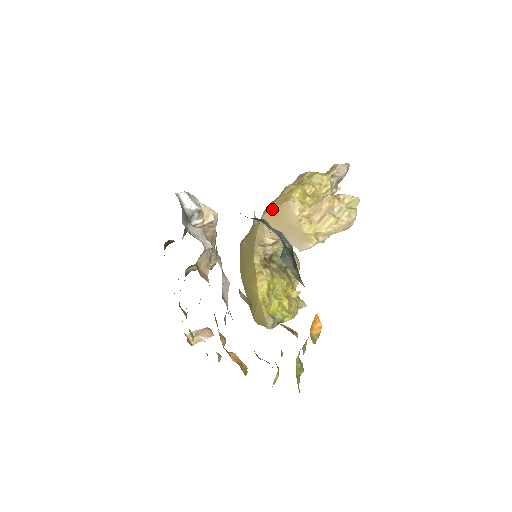
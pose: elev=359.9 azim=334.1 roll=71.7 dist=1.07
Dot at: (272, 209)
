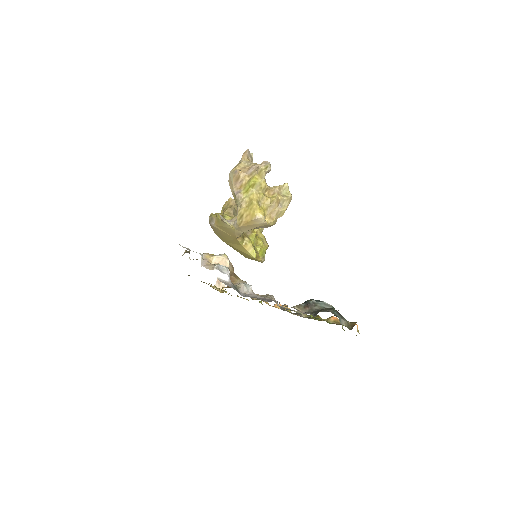
Dot at: (245, 223)
